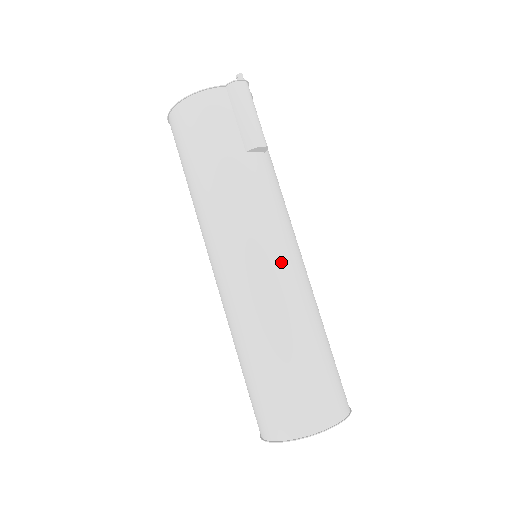
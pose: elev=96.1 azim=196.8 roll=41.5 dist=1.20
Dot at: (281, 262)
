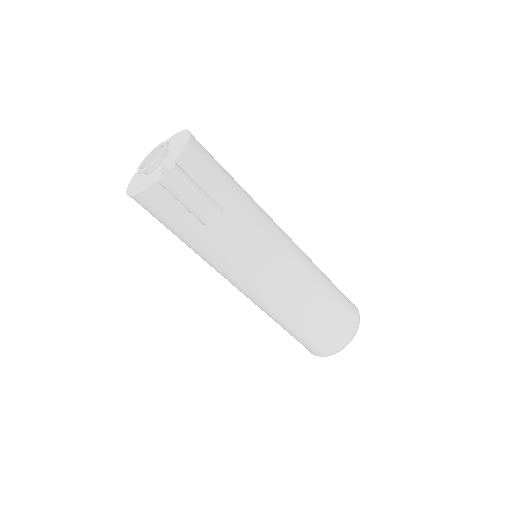
Dot at: (270, 285)
